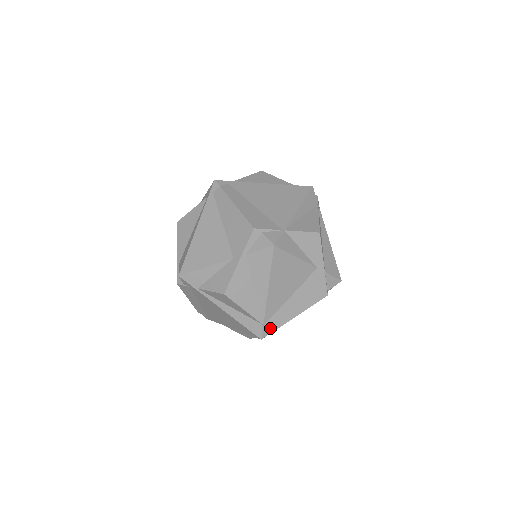
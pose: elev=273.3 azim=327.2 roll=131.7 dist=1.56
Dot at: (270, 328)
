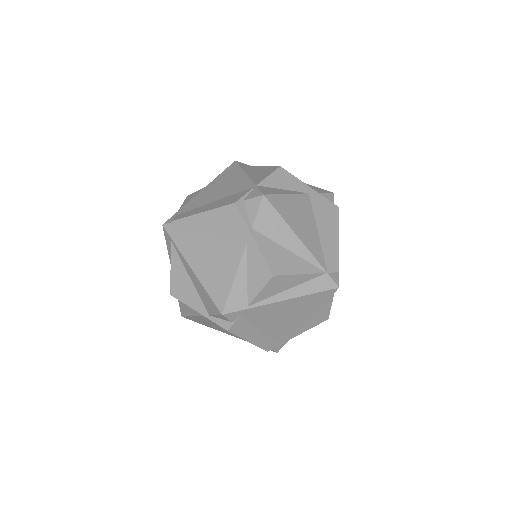
Dot at: (334, 271)
